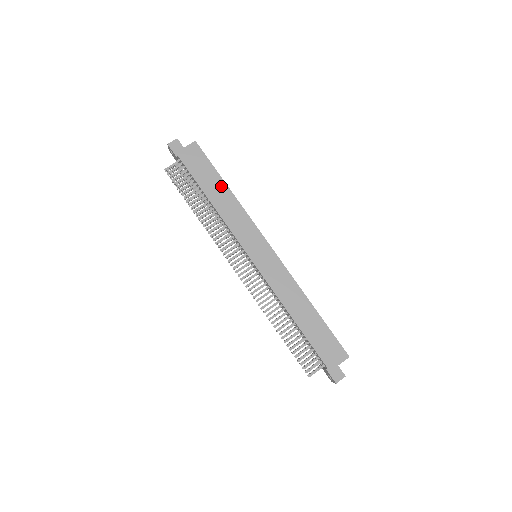
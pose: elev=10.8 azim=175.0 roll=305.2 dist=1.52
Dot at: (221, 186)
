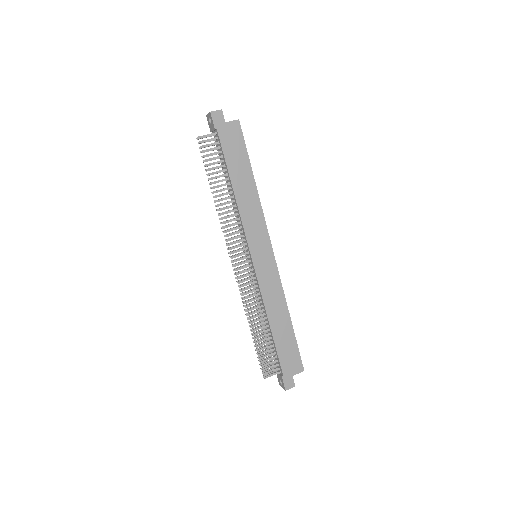
Dot at: (248, 177)
